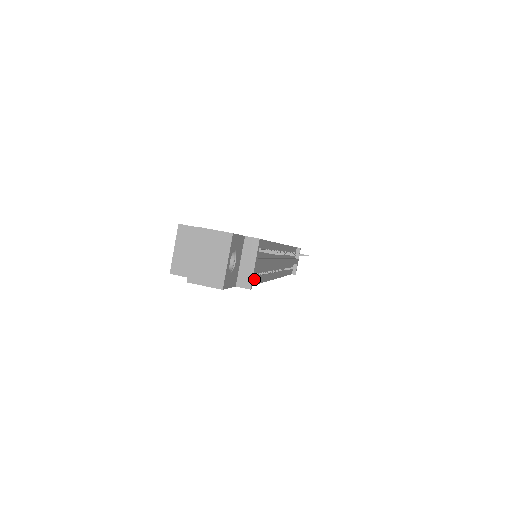
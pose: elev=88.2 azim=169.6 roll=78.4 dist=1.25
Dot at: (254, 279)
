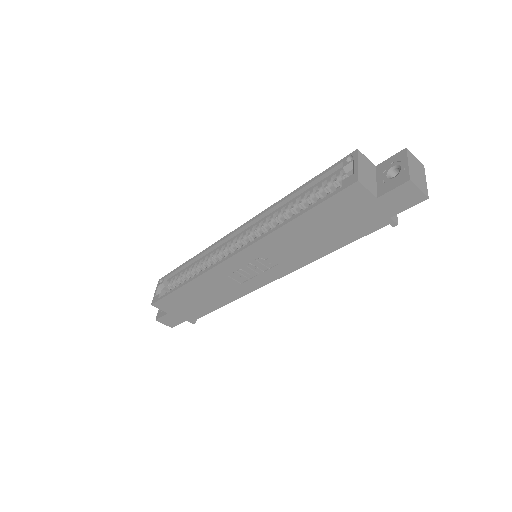
Dot at: (360, 234)
